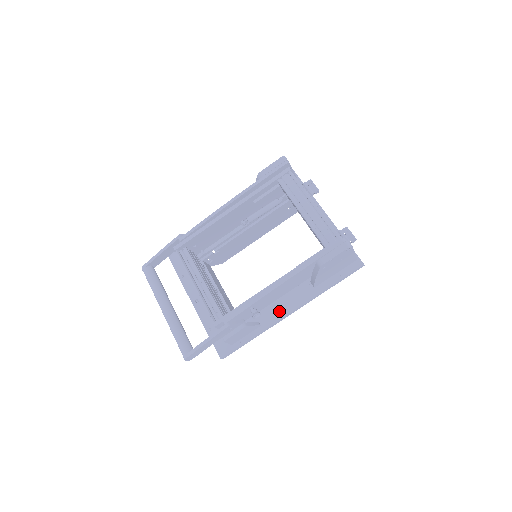
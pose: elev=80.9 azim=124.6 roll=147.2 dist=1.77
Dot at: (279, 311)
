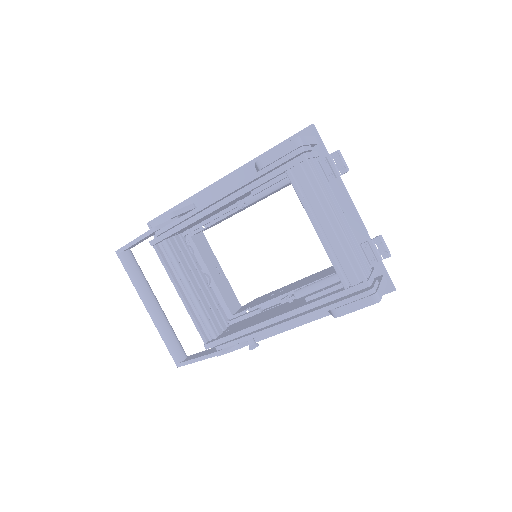
Dot at: occluded
